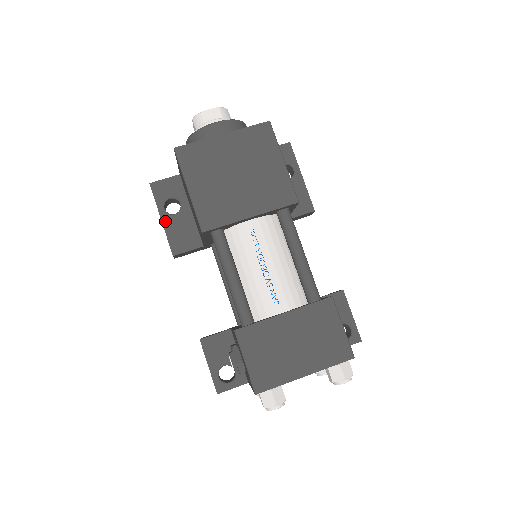
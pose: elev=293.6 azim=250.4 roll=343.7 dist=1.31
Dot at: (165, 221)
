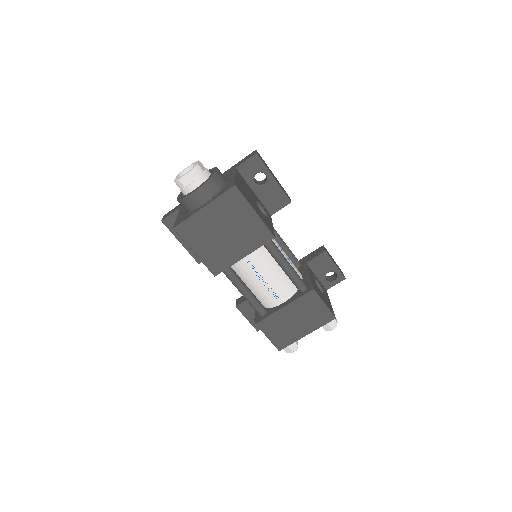
Dot at: (184, 243)
